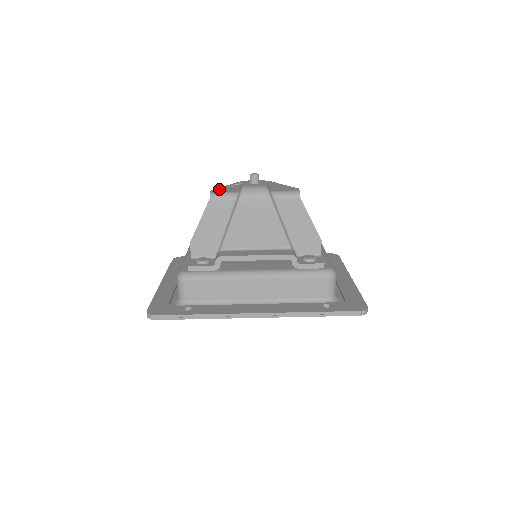
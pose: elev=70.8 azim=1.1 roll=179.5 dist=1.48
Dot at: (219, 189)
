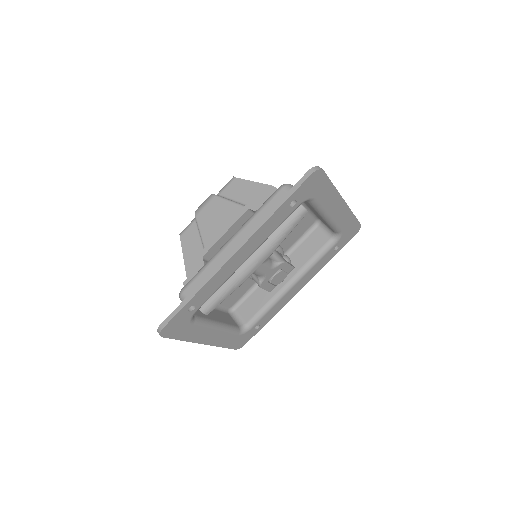
Dot at: occluded
